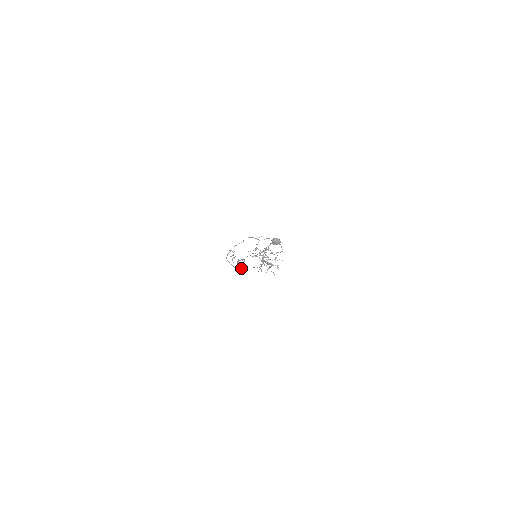
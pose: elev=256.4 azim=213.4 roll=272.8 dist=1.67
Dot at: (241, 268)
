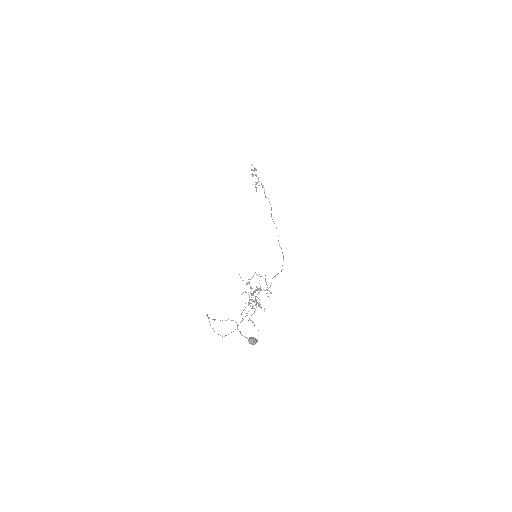
Dot at: occluded
